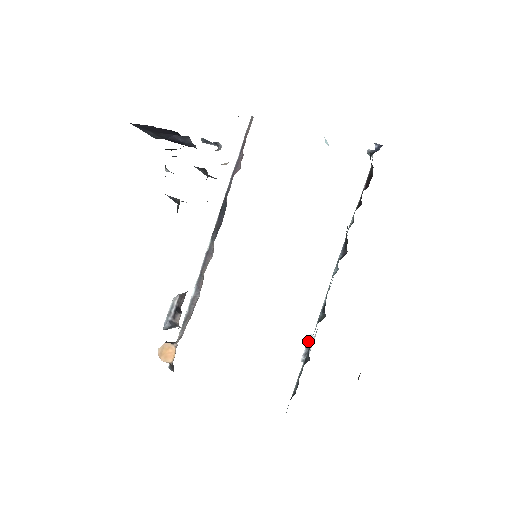
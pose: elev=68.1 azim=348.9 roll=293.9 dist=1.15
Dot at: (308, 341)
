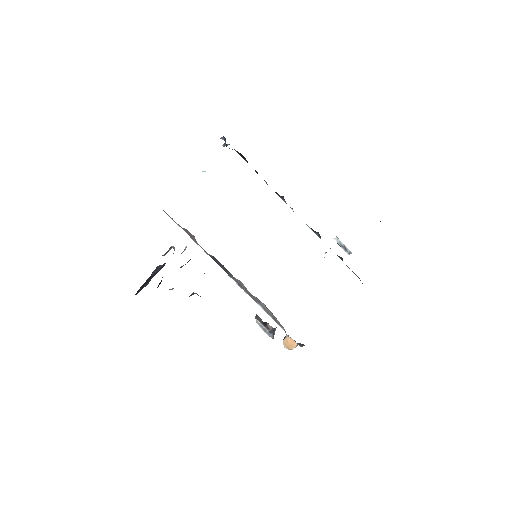
Dot at: (337, 243)
